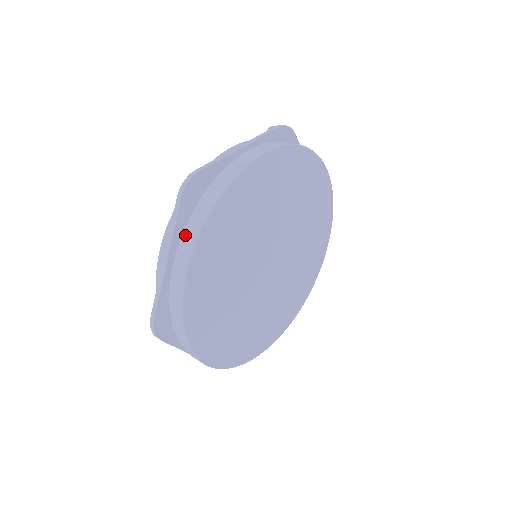
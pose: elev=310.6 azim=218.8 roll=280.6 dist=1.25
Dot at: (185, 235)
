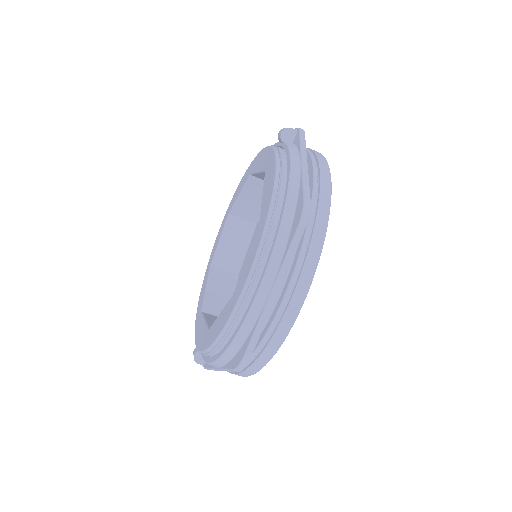
Dot at: (299, 268)
